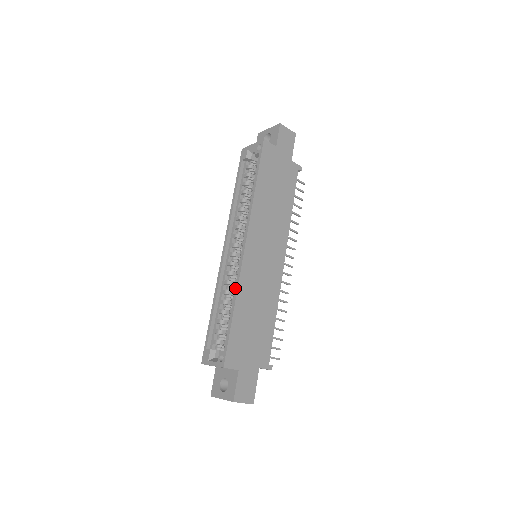
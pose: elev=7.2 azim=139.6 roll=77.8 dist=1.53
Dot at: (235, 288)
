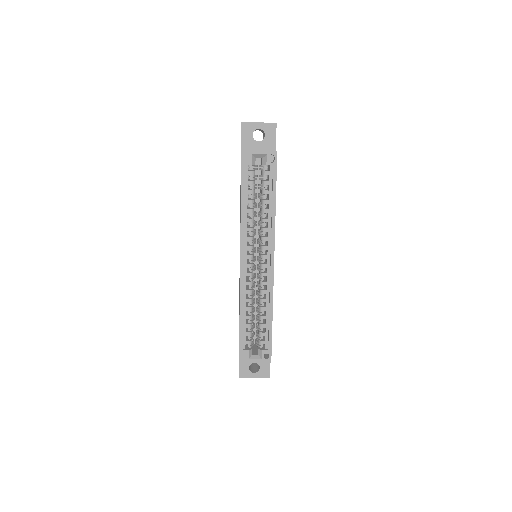
Dot at: (270, 300)
